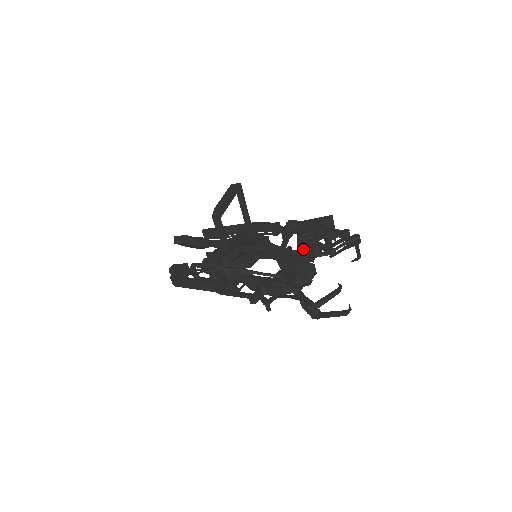
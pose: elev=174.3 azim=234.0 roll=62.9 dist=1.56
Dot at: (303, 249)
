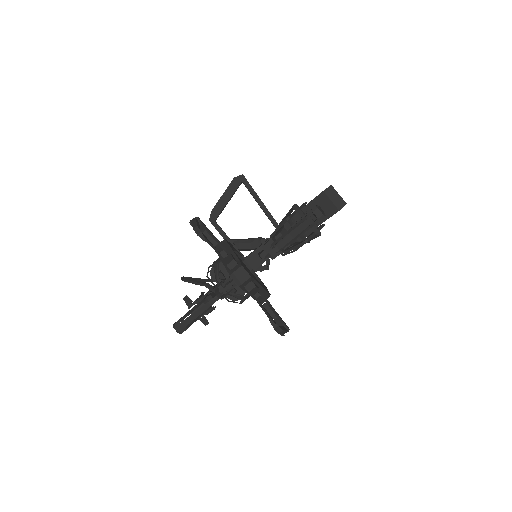
Dot at: occluded
